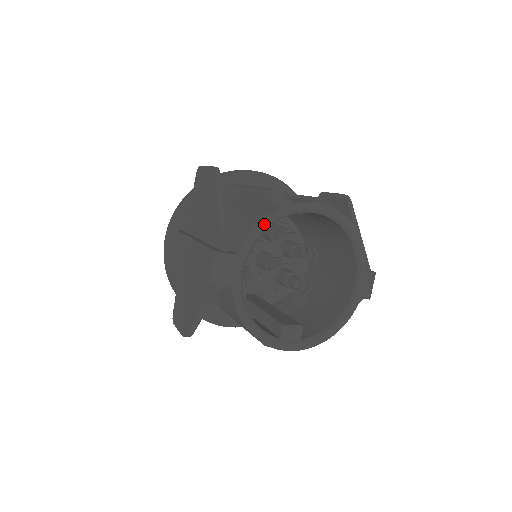
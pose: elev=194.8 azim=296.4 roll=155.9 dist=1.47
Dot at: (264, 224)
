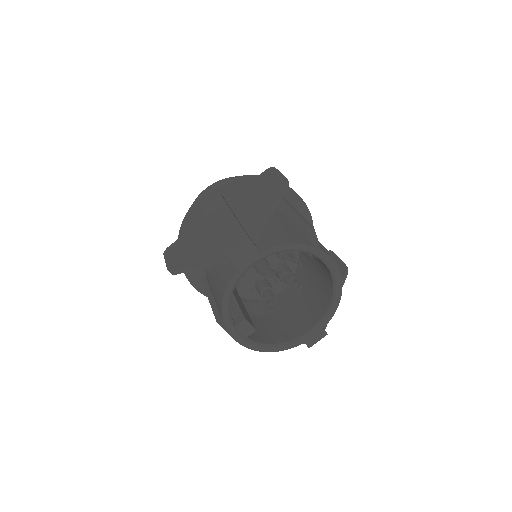
Dot at: (292, 247)
